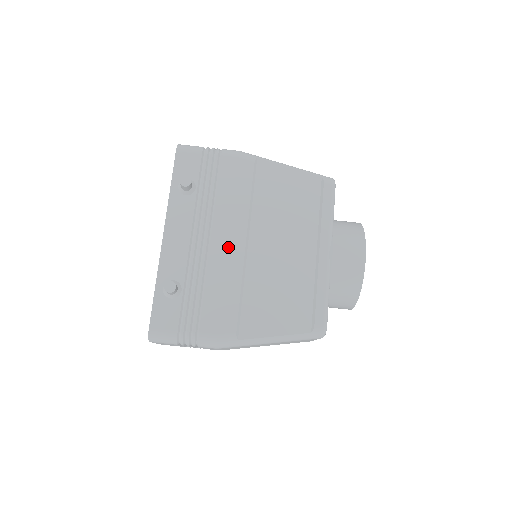
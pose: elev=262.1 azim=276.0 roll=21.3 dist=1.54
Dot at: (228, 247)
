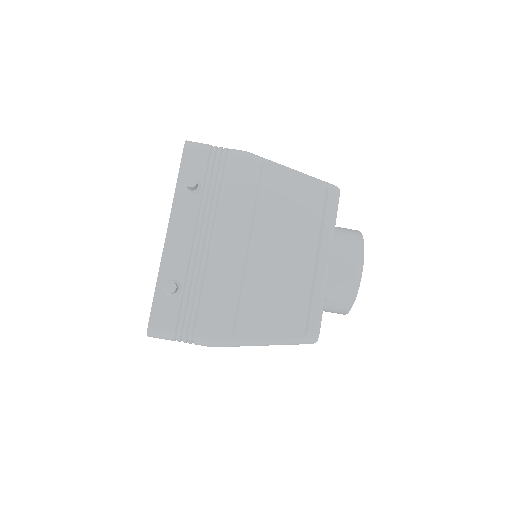
Dot at: (229, 250)
